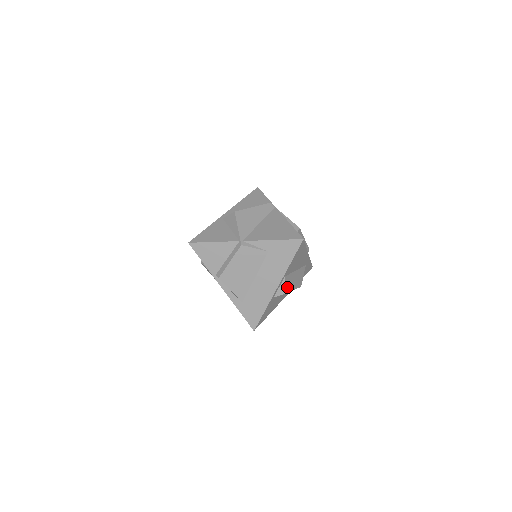
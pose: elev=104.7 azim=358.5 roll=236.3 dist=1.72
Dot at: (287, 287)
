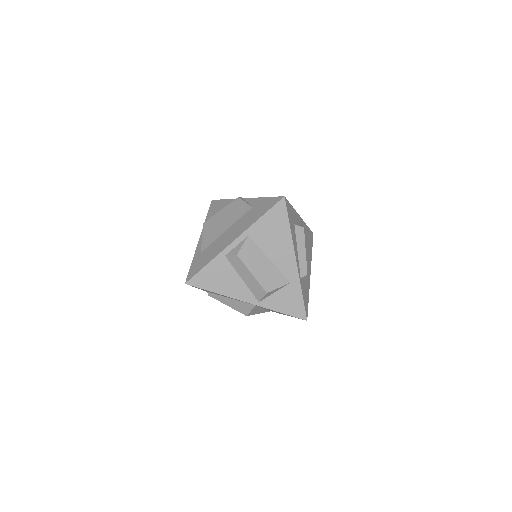
Dot at: (244, 253)
